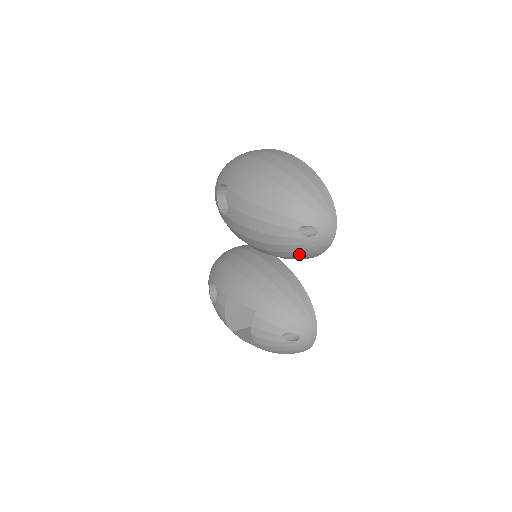
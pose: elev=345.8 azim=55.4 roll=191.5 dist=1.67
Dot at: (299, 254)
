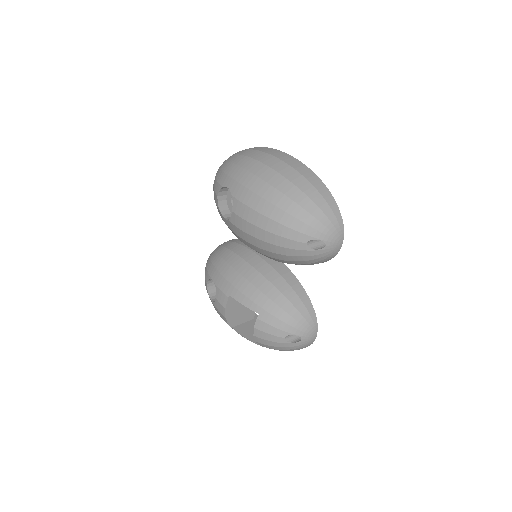
Dot at: (304, 263)
